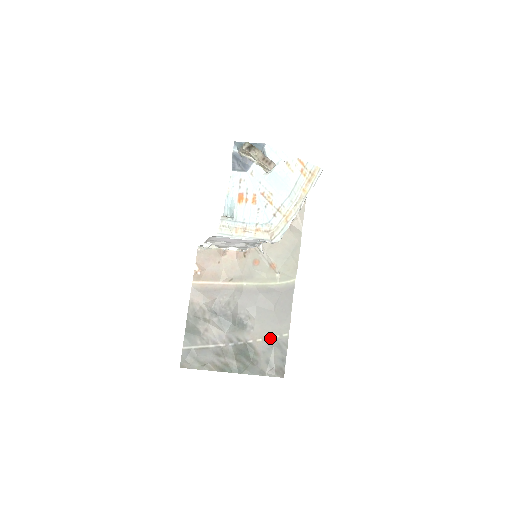
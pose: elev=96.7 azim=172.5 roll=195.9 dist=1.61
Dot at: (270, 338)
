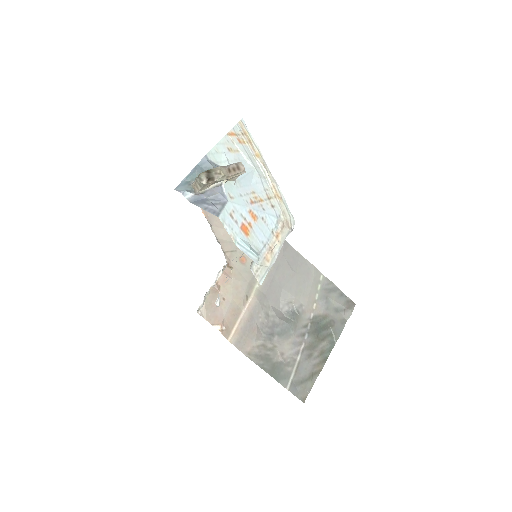
Dot at: (317, 294)
